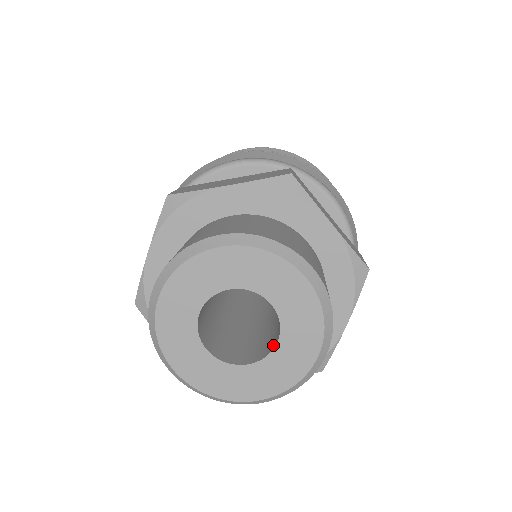
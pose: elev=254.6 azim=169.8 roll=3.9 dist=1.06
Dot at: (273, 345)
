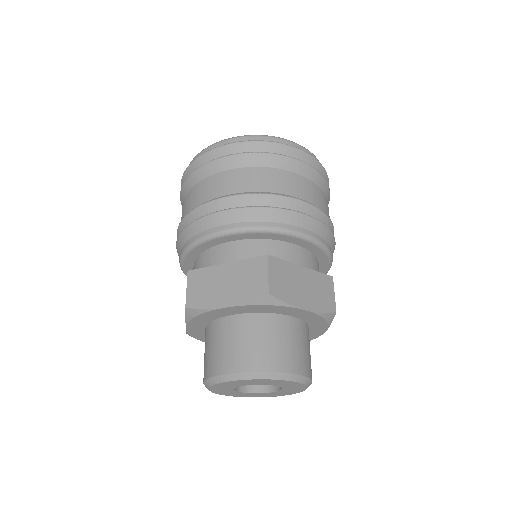
Dot at: occluded
